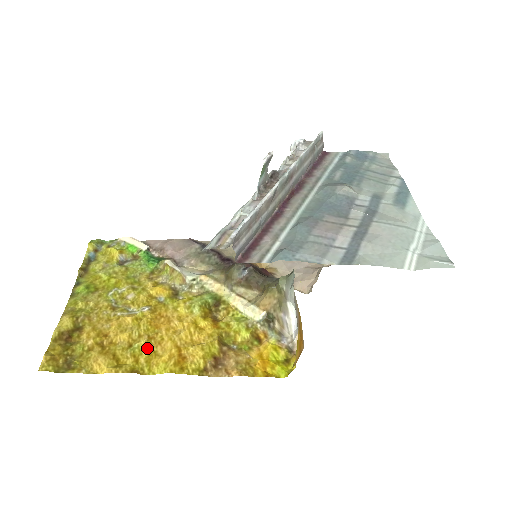
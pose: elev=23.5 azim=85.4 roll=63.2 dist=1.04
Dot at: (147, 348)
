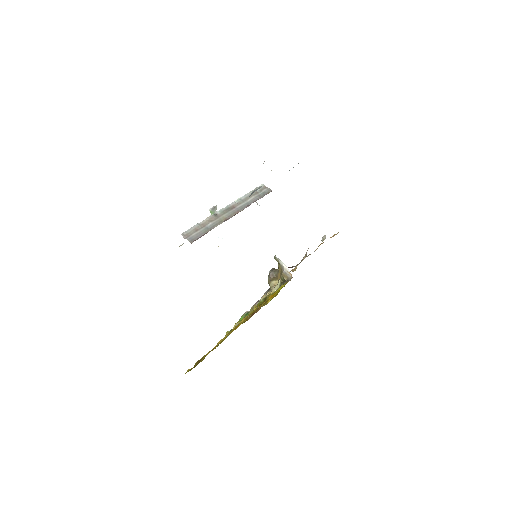
Dot at: occluded
